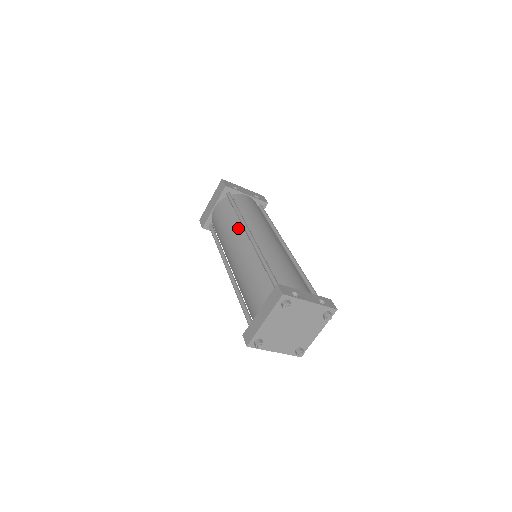
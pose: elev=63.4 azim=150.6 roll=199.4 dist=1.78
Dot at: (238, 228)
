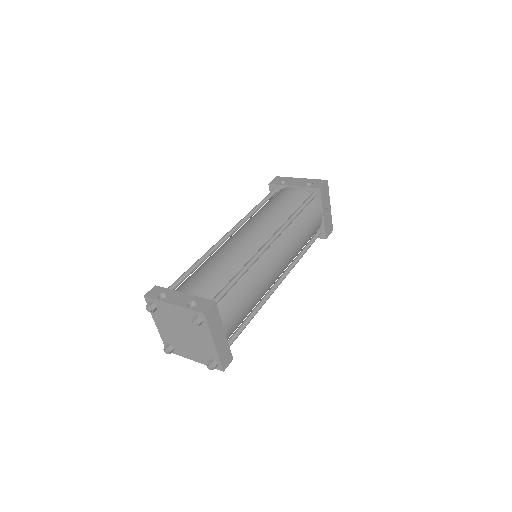
Dot at: occluded
